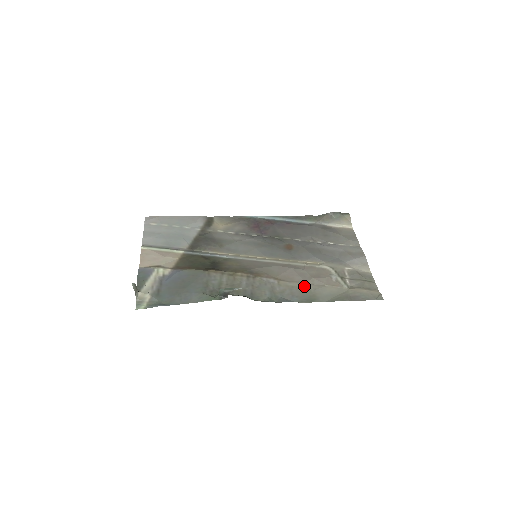
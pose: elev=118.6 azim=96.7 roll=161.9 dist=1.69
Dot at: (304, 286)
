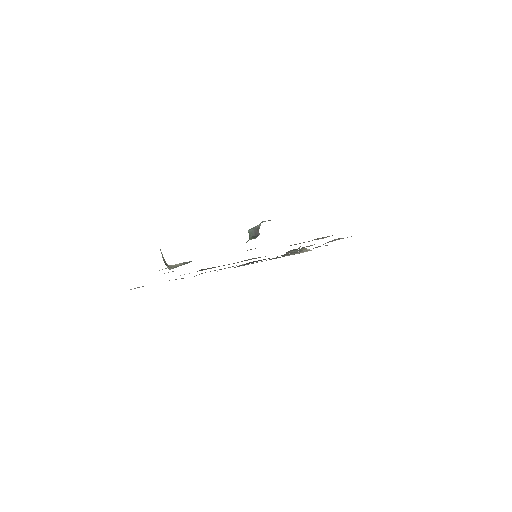
Dot at: occluded
